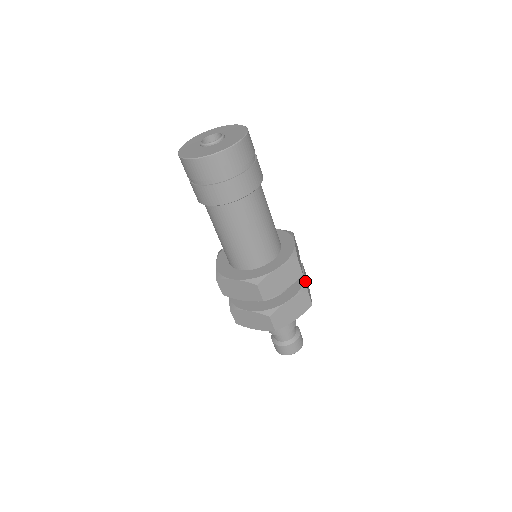
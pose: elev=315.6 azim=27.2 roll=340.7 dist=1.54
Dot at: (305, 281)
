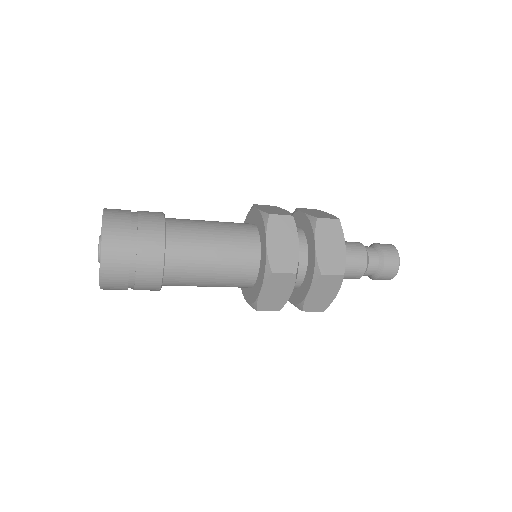
Dot at: (308, 215)
